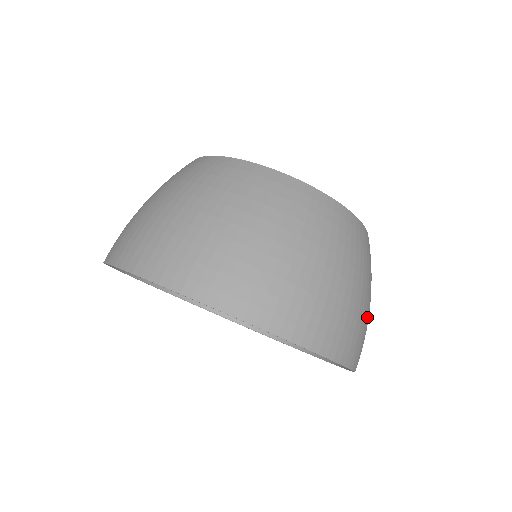
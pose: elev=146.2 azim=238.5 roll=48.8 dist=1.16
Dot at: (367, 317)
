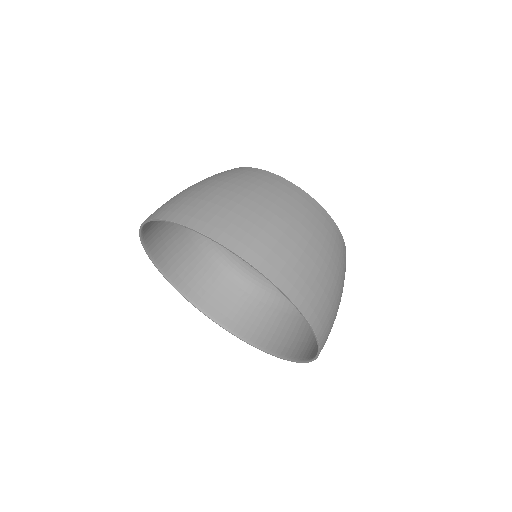
Dot at: (269, 225)
